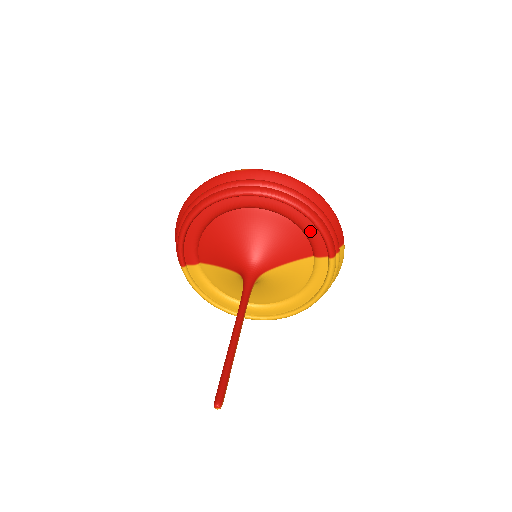
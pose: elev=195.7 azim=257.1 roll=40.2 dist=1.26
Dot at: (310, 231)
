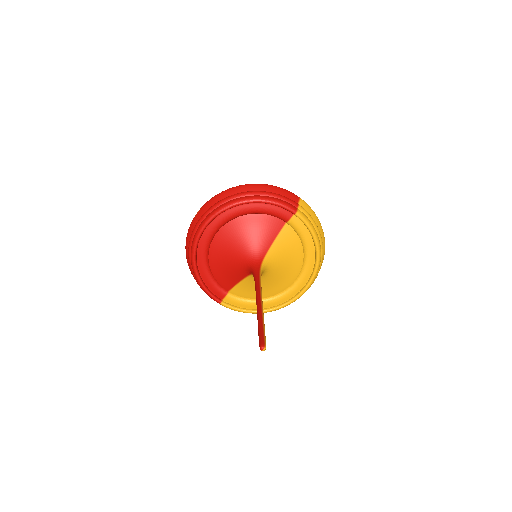
Dot at: (266, 209)
